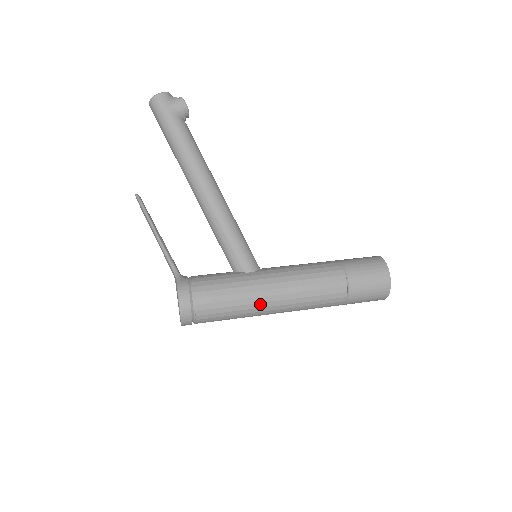
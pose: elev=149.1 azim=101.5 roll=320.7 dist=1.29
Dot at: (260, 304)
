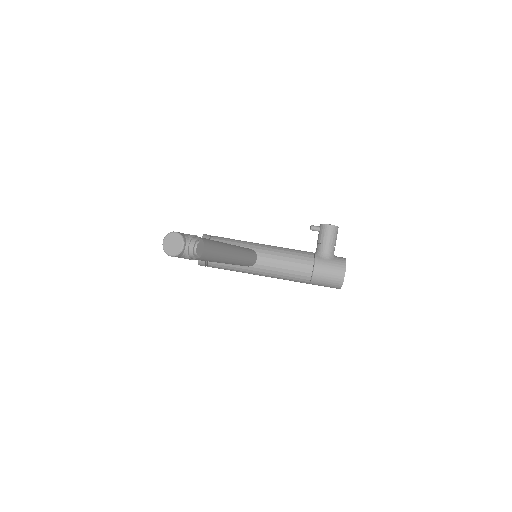
Dot at: occluded
